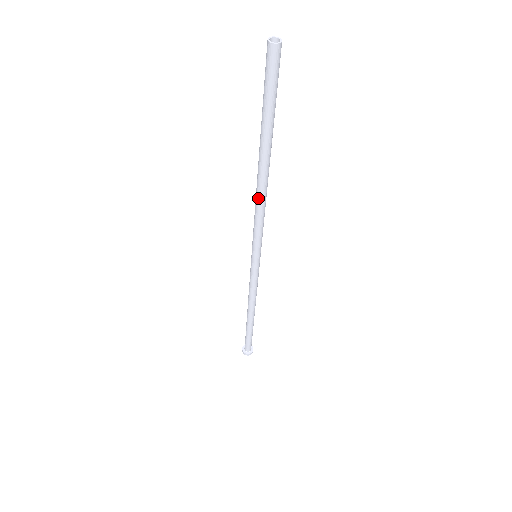
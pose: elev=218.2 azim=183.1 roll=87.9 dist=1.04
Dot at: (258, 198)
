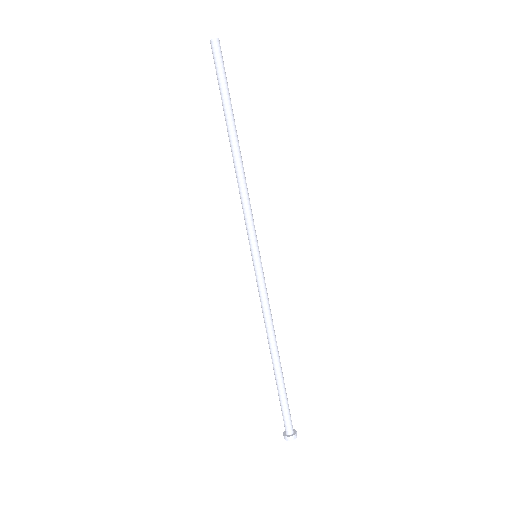
Dot at: (236, 177)
